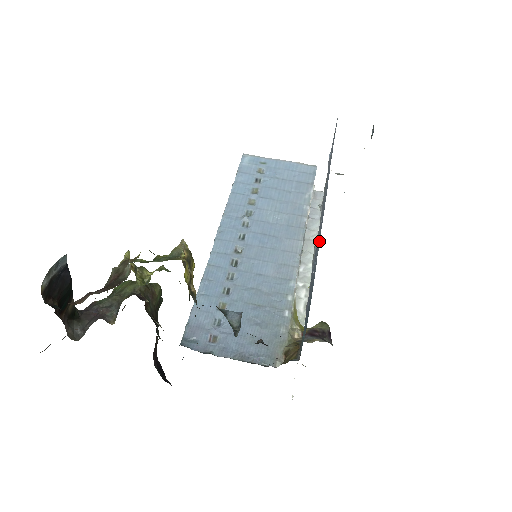
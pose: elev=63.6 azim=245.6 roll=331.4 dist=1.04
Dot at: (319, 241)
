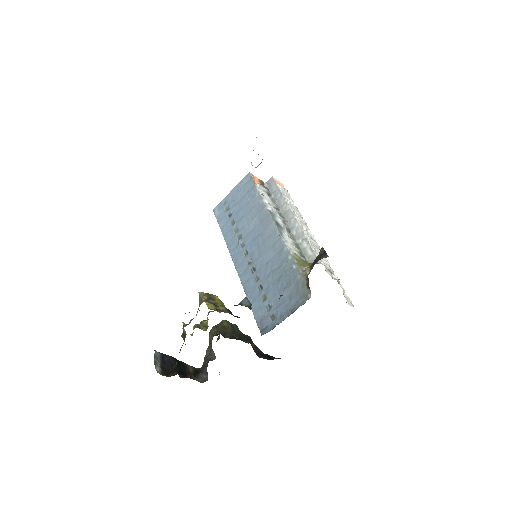
Dot at: occluded
